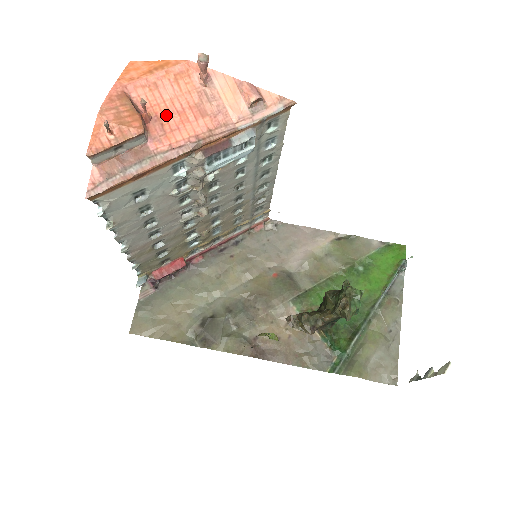
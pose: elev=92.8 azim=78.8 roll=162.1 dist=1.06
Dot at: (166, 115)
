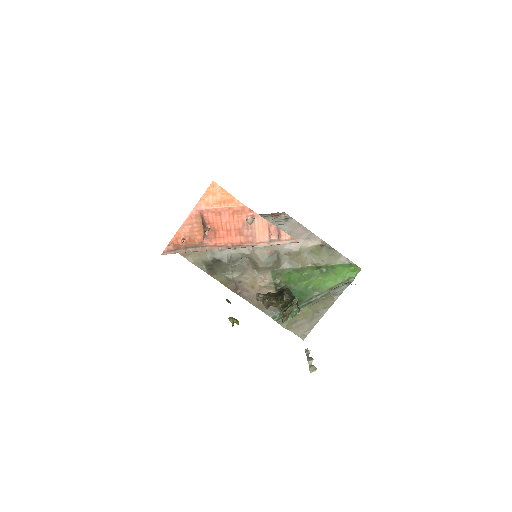
Dot at: (220, 229)
